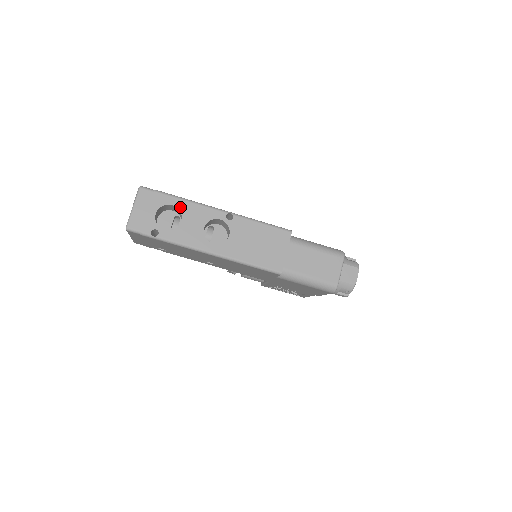
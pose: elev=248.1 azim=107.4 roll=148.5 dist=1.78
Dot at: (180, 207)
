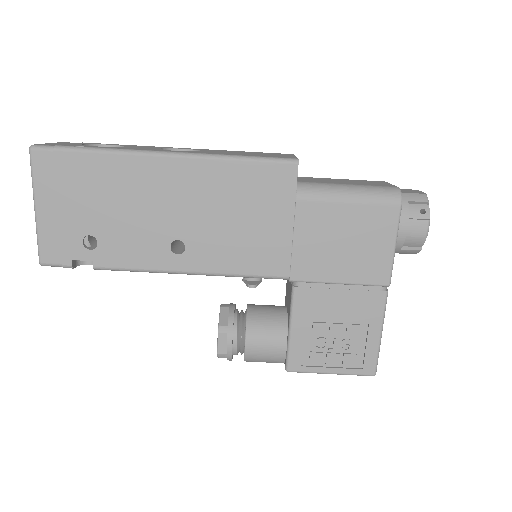
Dot at: (121, 145)
